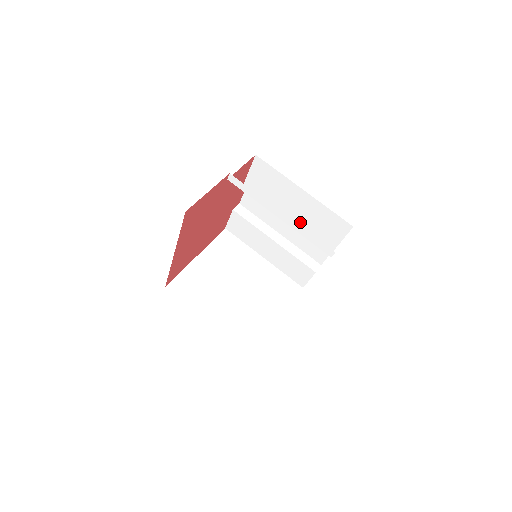
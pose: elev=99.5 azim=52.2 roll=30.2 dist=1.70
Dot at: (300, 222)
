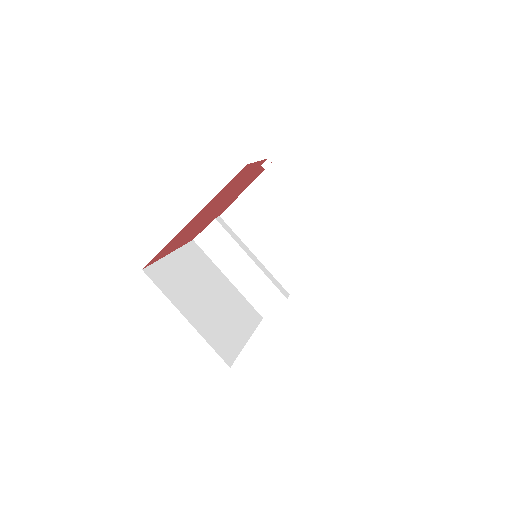
Dot at: (293, 239)
